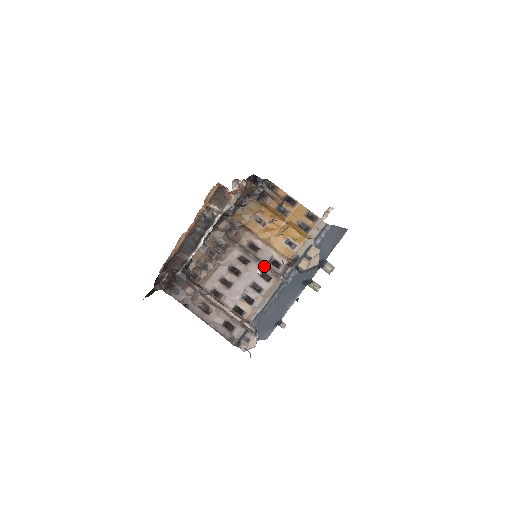
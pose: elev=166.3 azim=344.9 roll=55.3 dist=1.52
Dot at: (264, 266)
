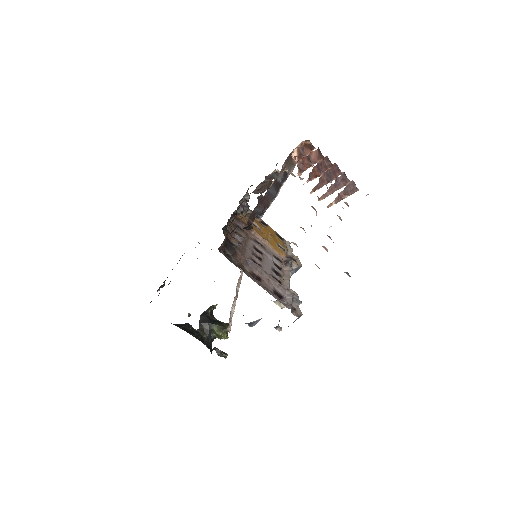
Dot at: (274, 257)
